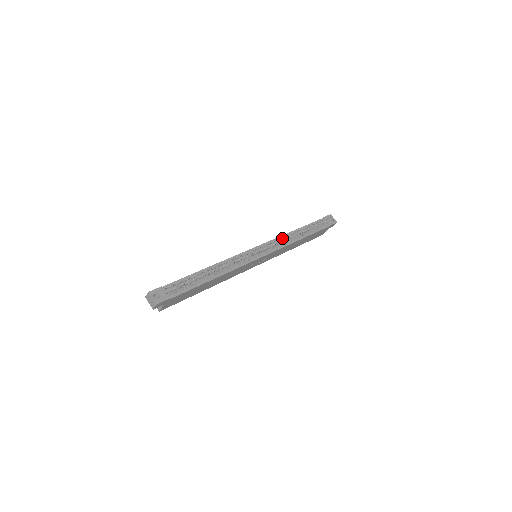
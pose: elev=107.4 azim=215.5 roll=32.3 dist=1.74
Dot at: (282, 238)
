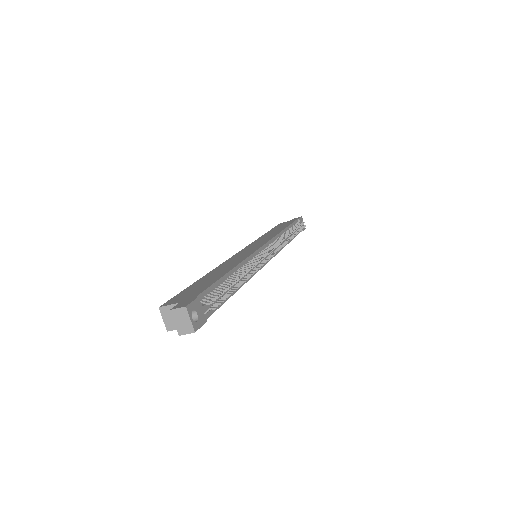
Dot at: (284, 240)
